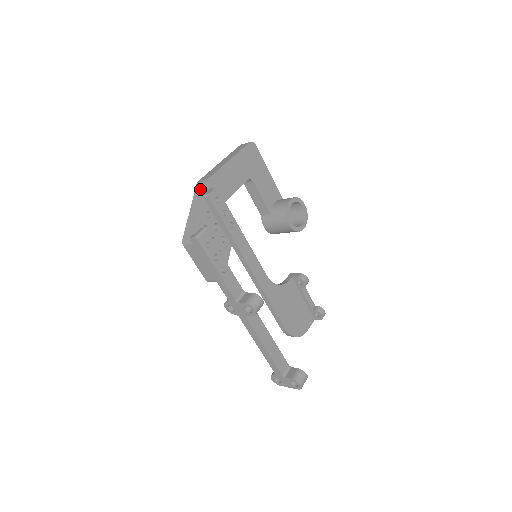
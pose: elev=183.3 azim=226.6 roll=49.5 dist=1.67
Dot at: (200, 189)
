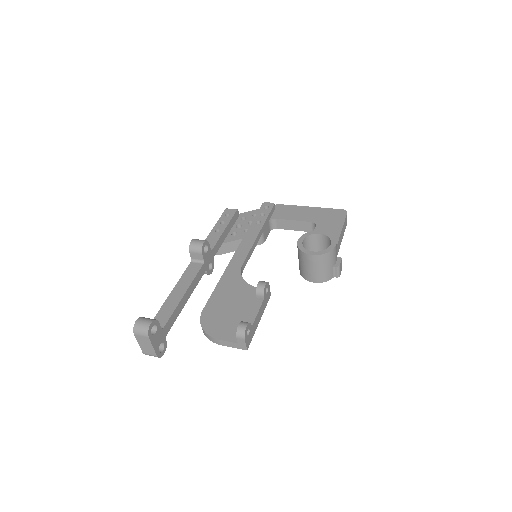
Dot at: occluded
